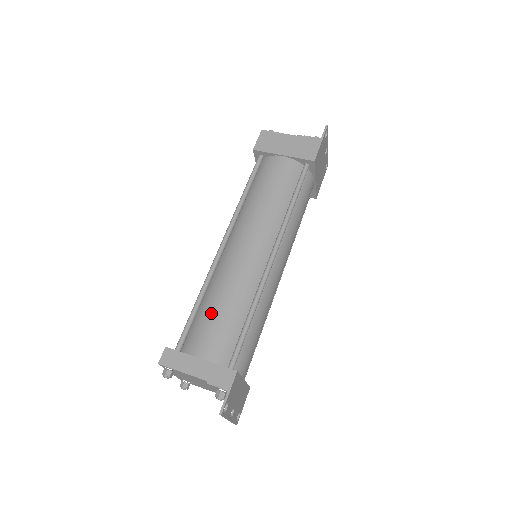
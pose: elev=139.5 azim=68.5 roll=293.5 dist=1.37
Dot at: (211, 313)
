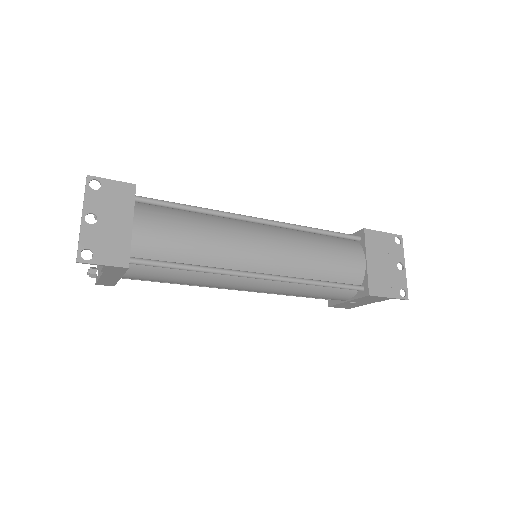
Dot at: occluded
